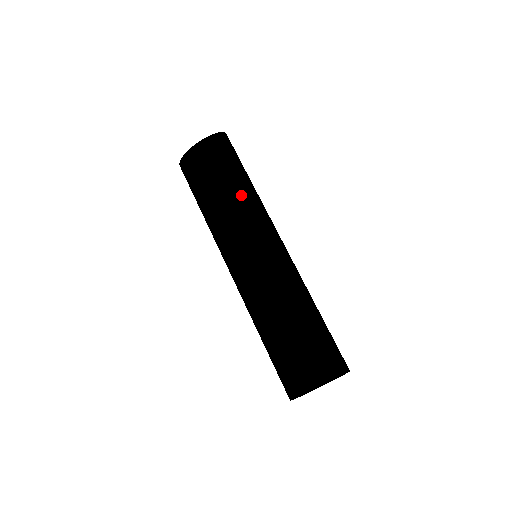
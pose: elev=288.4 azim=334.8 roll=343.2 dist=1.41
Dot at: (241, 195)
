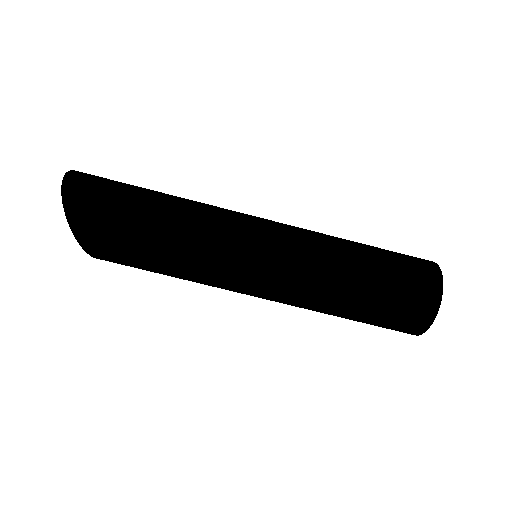
Dot at: (185, 236)
